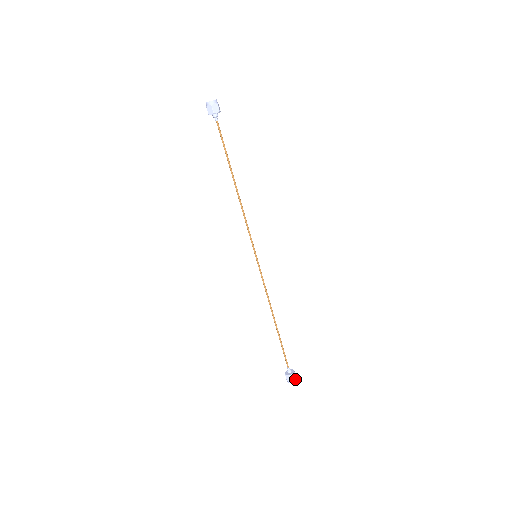
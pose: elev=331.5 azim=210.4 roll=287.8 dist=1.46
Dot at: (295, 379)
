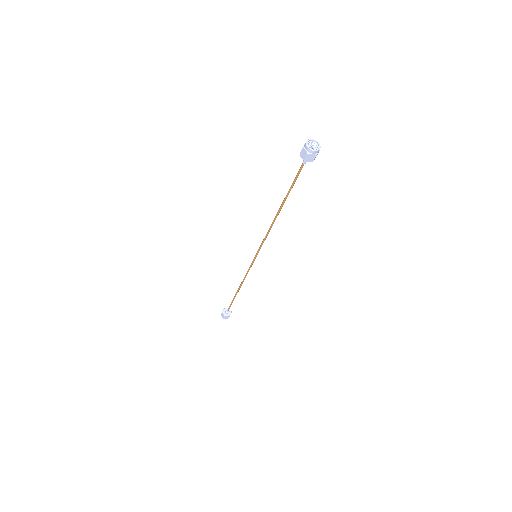
Dot at: occluded
